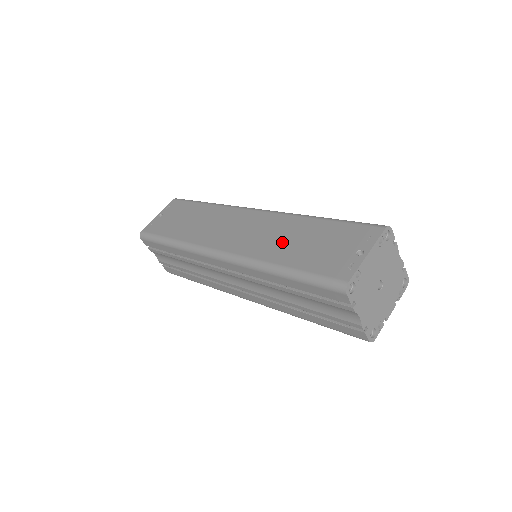
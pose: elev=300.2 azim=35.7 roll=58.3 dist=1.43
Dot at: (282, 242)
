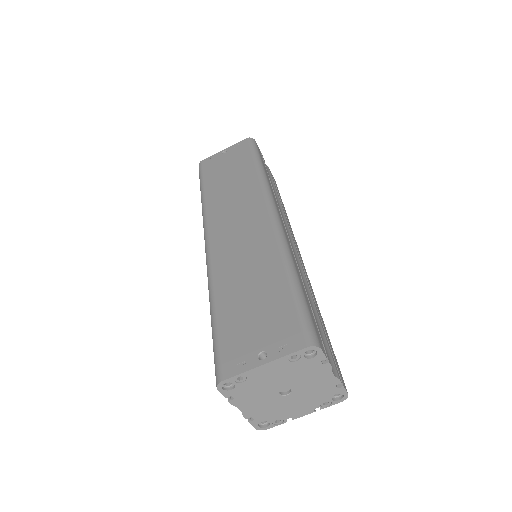
Dot at: (241, 276)
